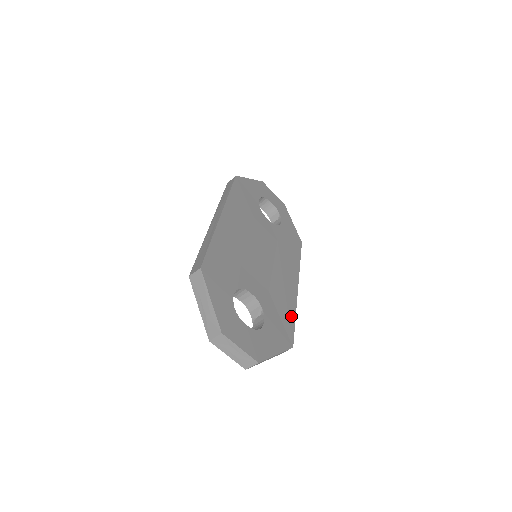
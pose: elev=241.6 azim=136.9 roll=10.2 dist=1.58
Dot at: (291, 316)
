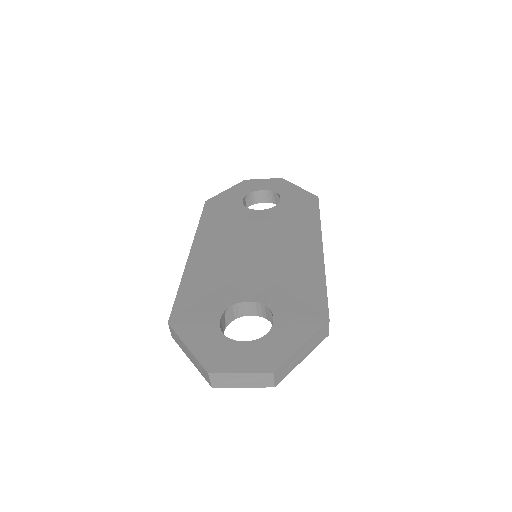
Dot at: (318, 286)
